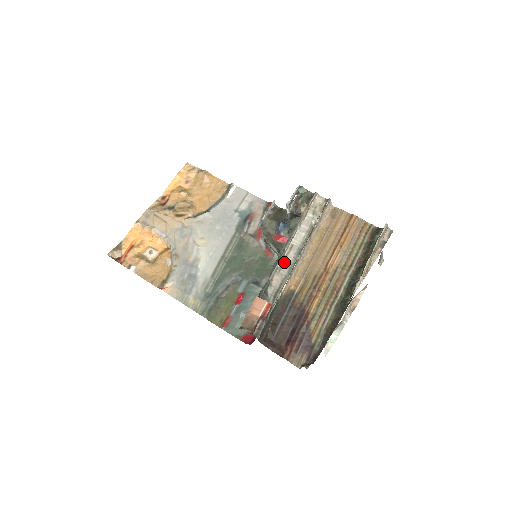
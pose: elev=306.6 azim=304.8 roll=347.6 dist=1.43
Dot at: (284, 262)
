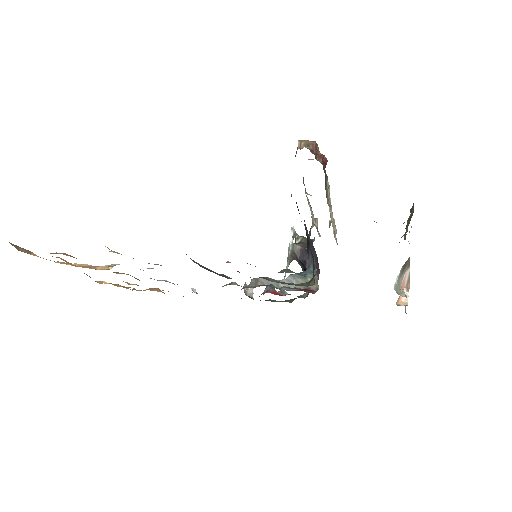
Dot at: occluded
